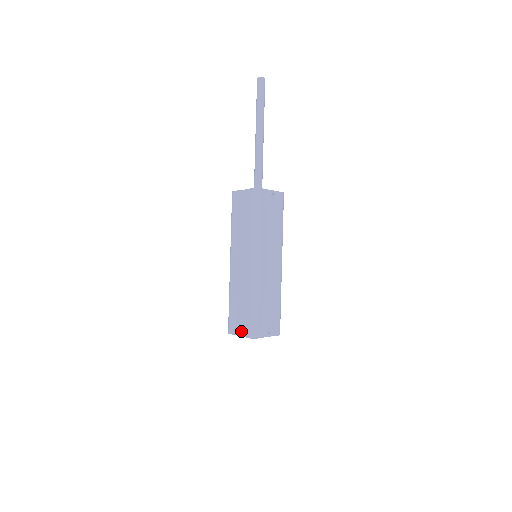
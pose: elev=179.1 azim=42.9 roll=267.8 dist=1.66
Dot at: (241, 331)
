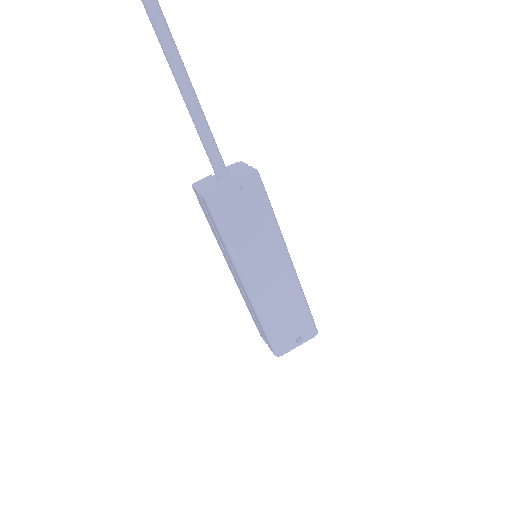
Dot at: occluded
